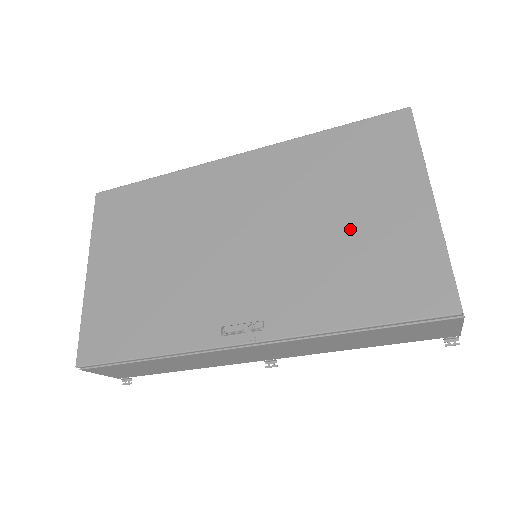
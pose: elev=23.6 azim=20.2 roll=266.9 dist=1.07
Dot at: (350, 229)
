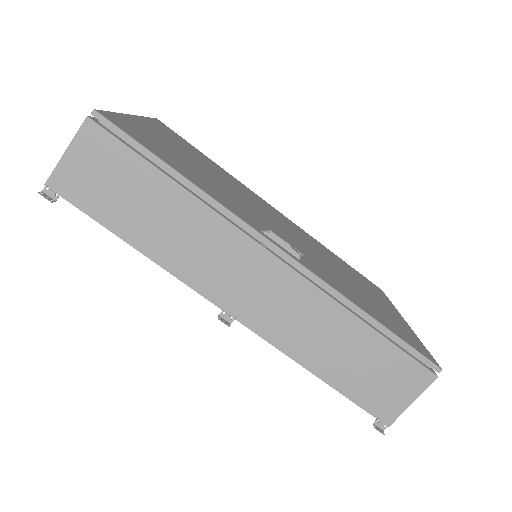
Dot at: (358, 287)
